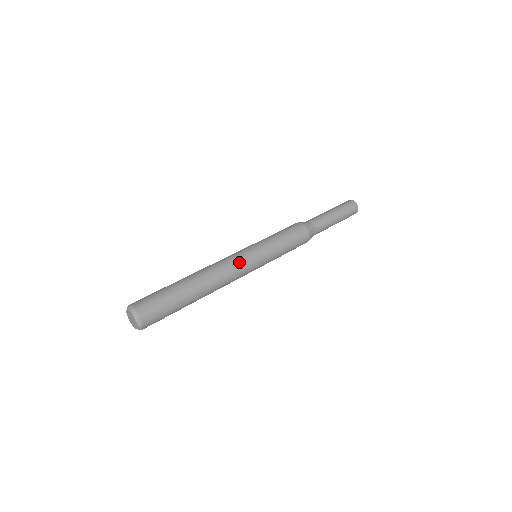
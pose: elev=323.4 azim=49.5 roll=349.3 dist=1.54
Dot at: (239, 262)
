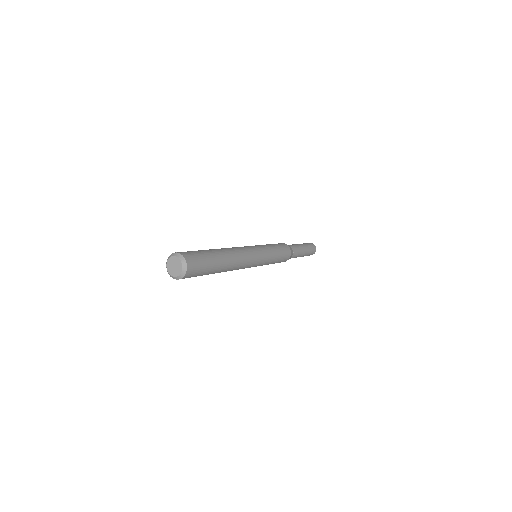
Dot at: (245, 247)
